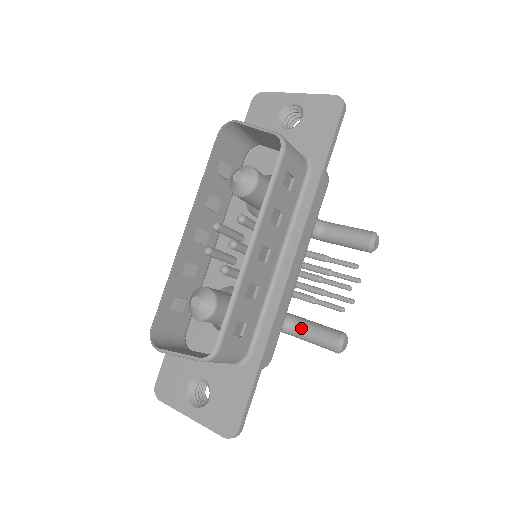
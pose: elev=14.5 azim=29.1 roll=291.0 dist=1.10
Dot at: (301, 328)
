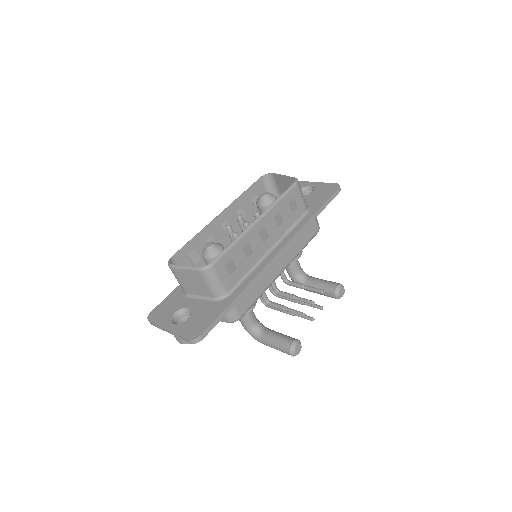
Dot at: (269, 332)
